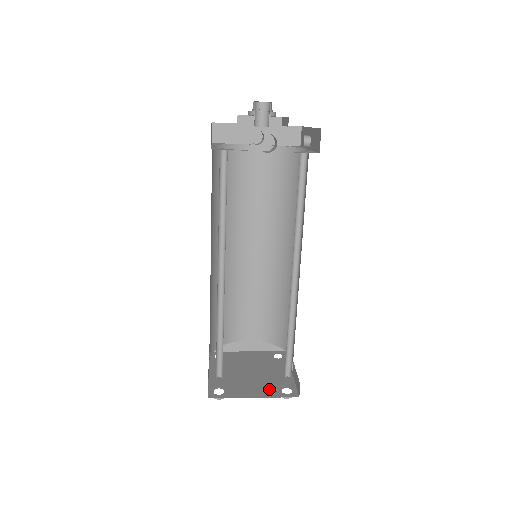
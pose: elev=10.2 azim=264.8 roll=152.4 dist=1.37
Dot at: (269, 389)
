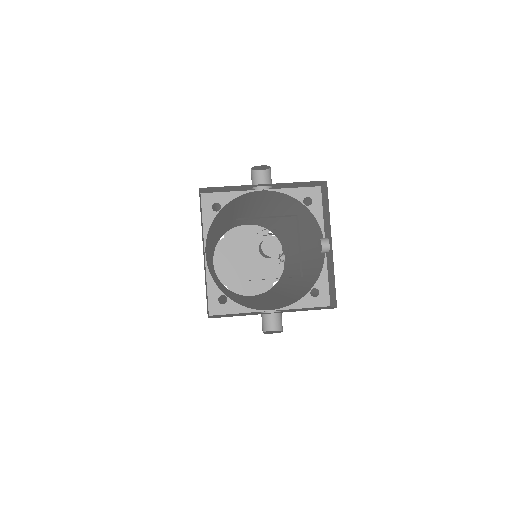
Dot at: (263, 284)
